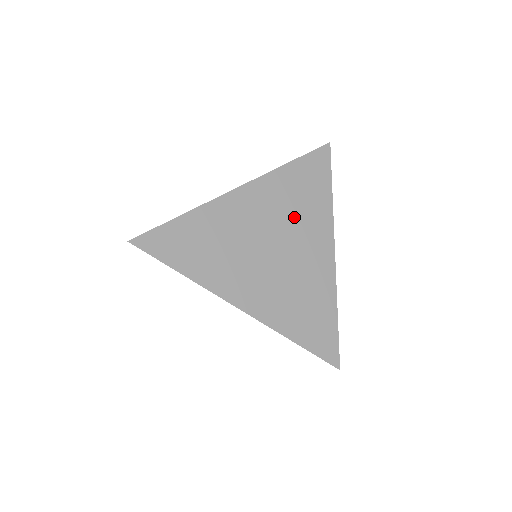
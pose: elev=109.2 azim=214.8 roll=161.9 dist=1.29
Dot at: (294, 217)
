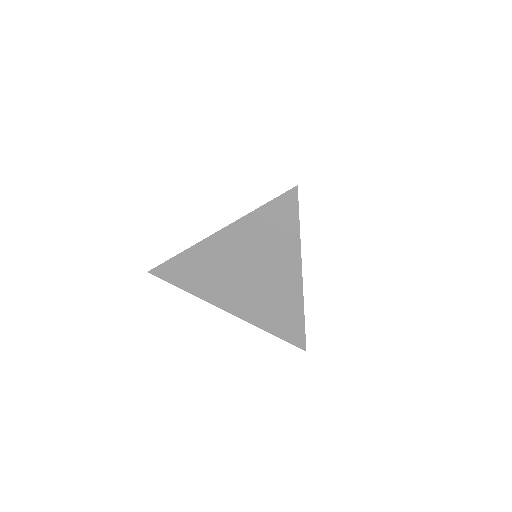
Dot at: (264, 253)
